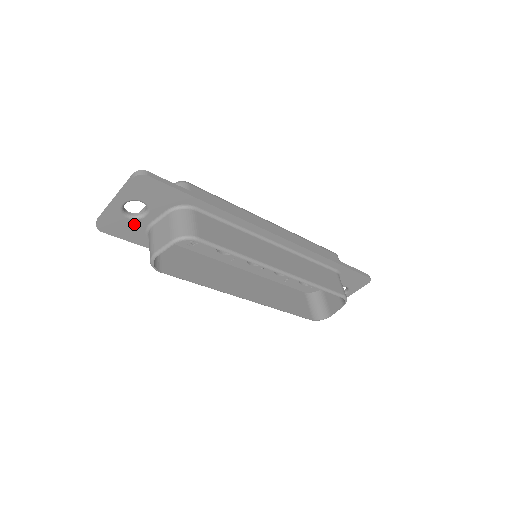
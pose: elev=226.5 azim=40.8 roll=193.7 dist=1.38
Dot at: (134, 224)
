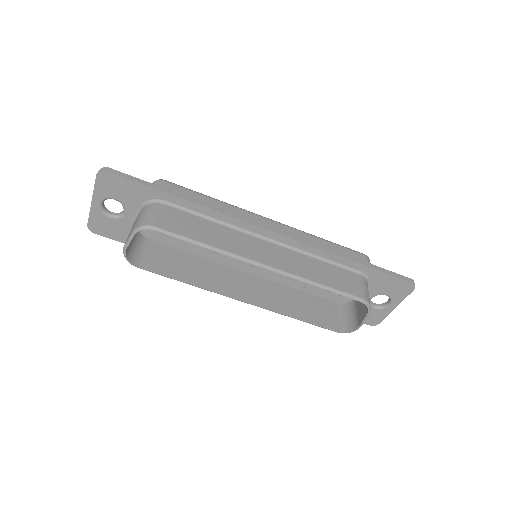
Dot at: (118, 224)
